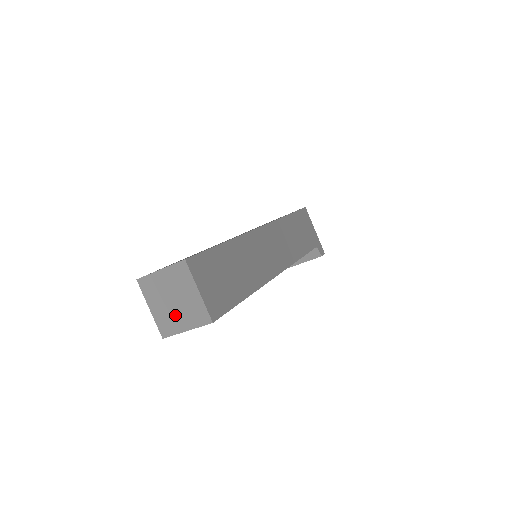
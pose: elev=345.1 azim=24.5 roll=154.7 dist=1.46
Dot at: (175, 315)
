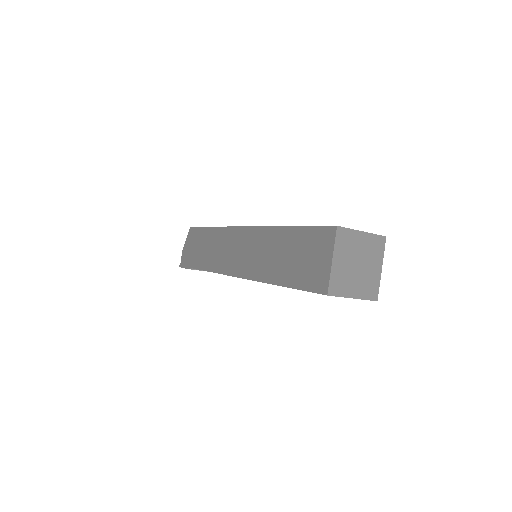
Dot at: (368, 272)
